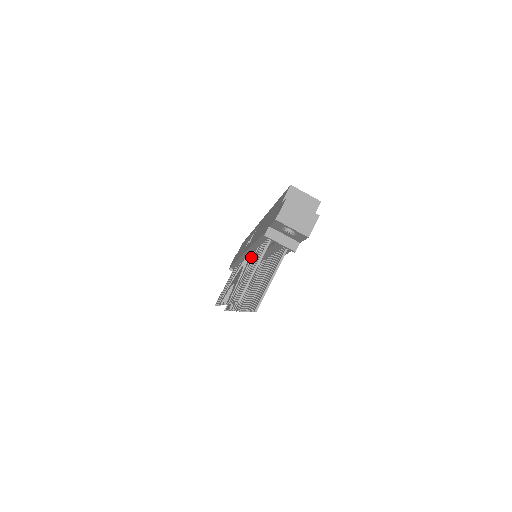
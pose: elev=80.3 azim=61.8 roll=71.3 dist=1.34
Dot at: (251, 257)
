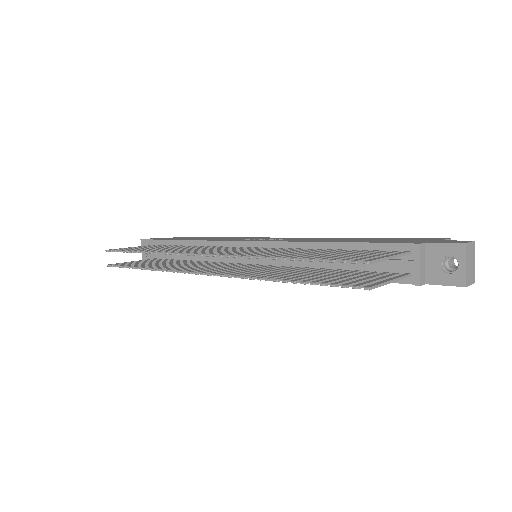
Dot at: (303, 249)
